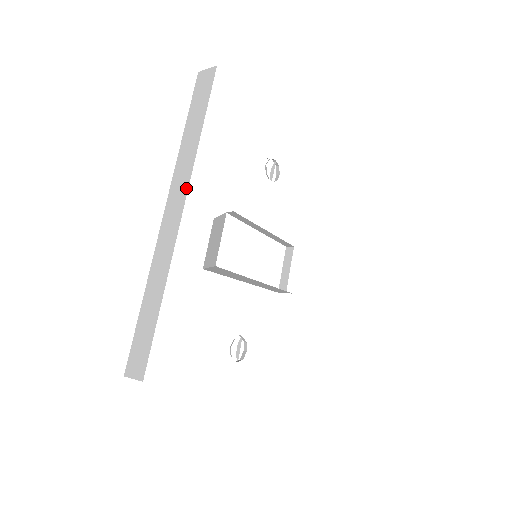
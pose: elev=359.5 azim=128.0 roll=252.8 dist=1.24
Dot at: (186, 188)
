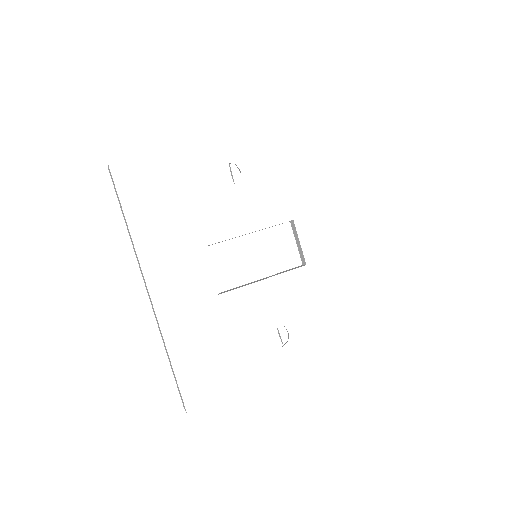
Dot at: (142, 274)
